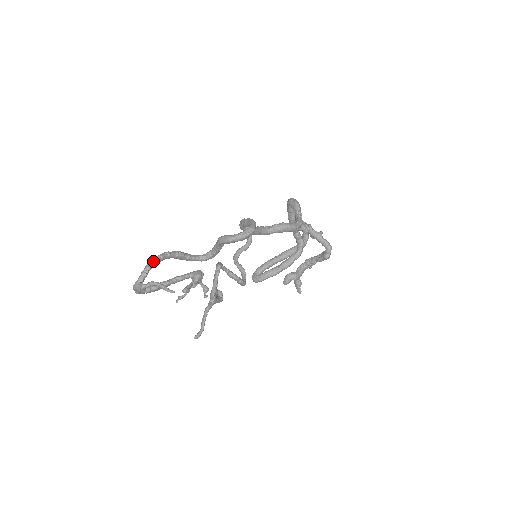
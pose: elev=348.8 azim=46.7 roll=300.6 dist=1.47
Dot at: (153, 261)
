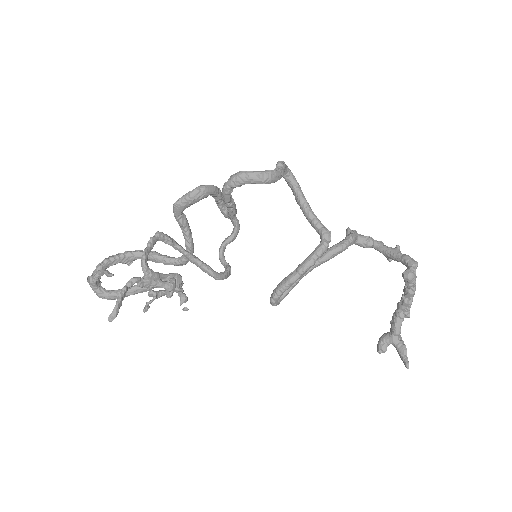
Dot at: (114, 255)
